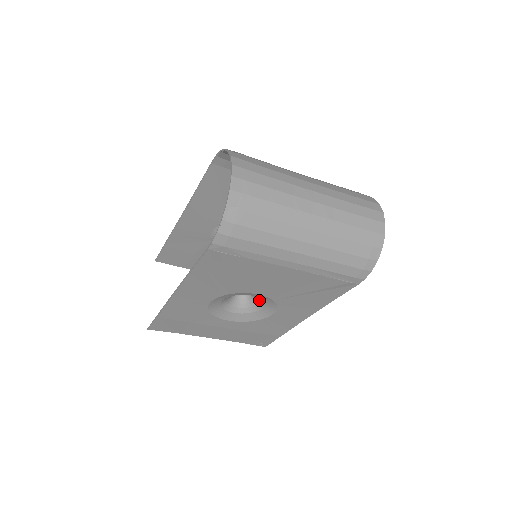
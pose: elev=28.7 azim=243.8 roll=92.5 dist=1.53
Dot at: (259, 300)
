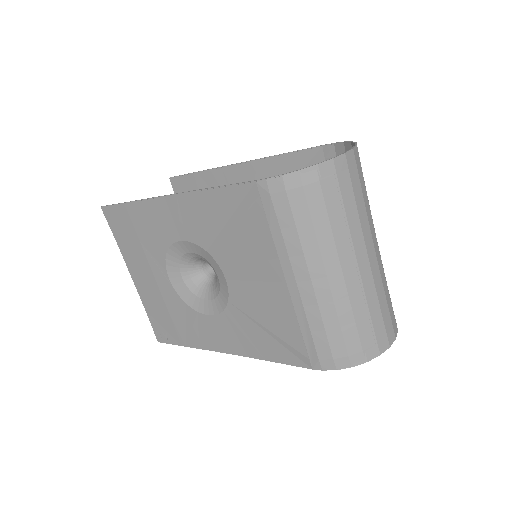
Dot at: (215, 290)
